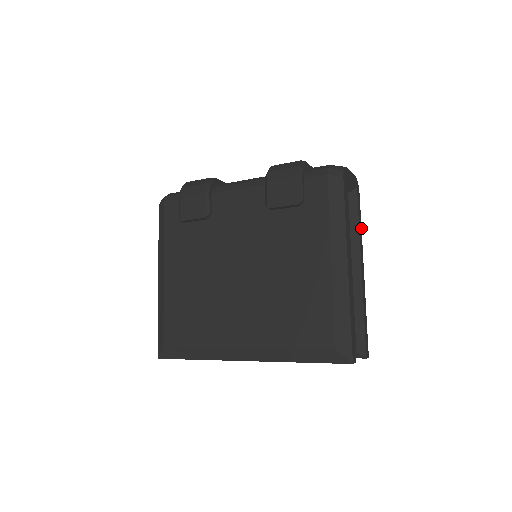
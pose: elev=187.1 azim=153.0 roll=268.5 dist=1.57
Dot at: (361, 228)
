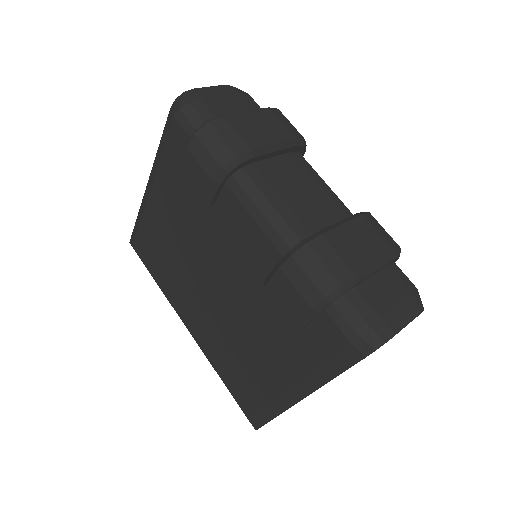
Dot at: occluded
